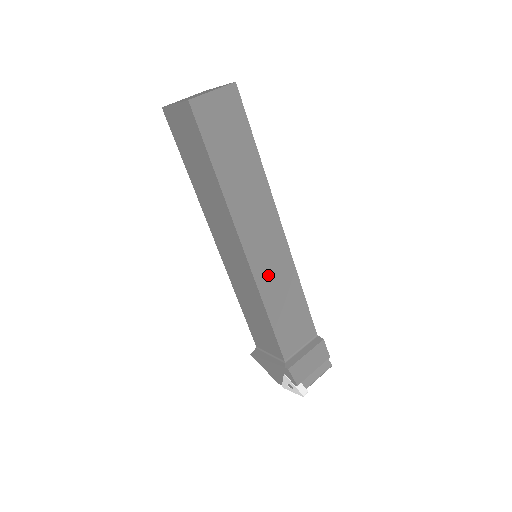
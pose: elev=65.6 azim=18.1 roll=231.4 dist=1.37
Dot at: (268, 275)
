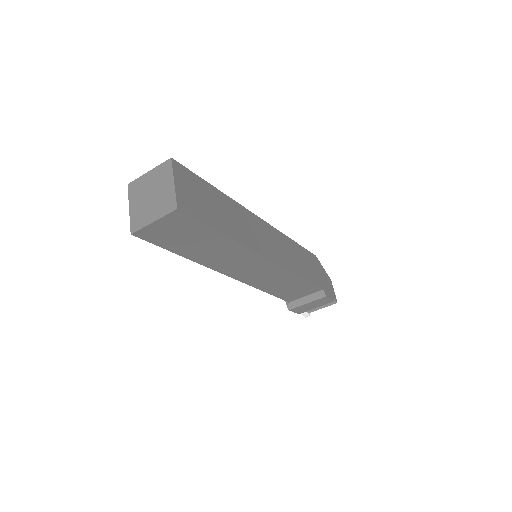
Dot at: (260, 280)
